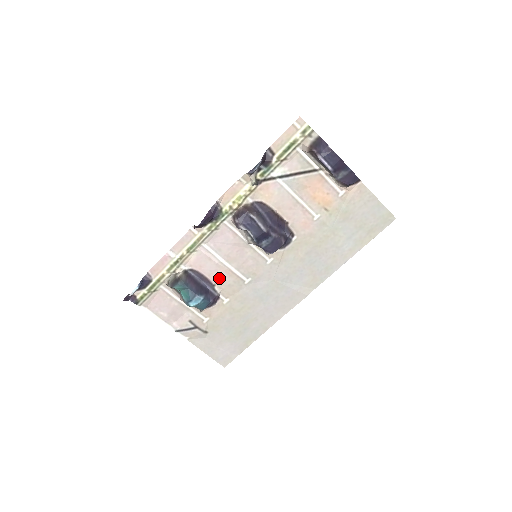
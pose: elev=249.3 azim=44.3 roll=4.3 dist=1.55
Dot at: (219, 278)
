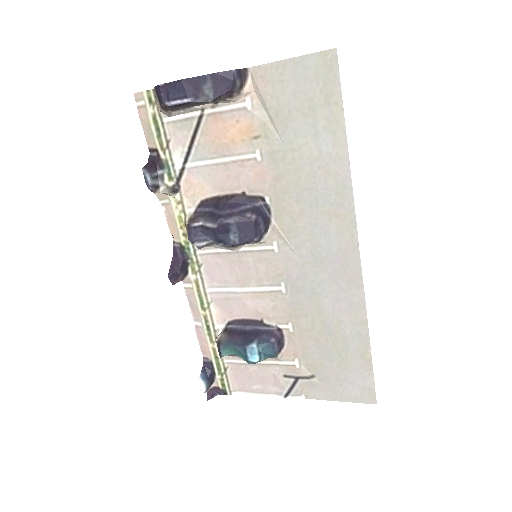
Dot at: (256, 310)
